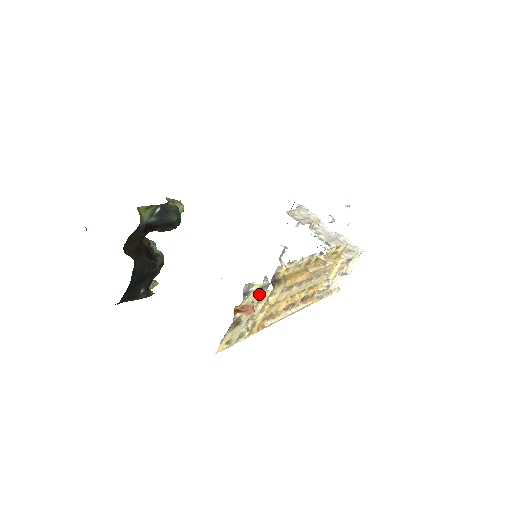
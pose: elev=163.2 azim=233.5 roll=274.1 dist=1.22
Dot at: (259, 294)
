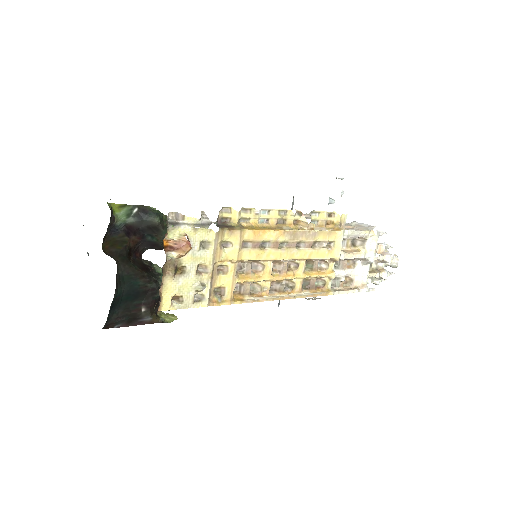
Dot at: (197, 231)
